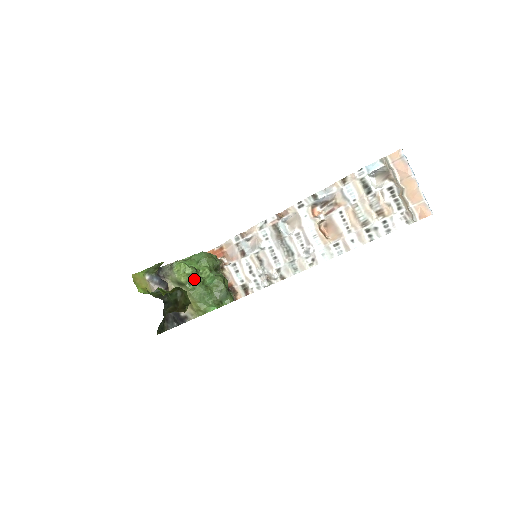
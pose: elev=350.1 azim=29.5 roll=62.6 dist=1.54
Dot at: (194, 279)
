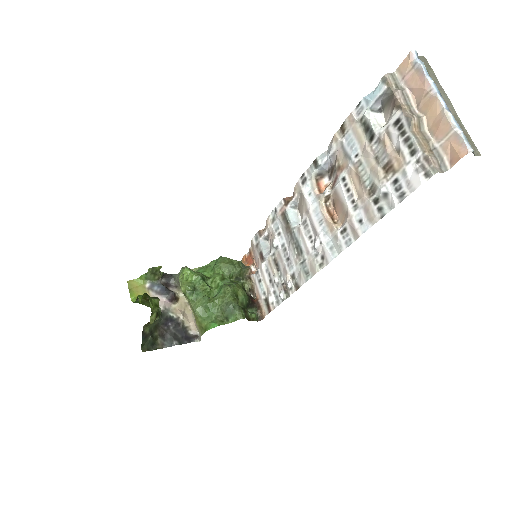
Dot at: (197, 288)
